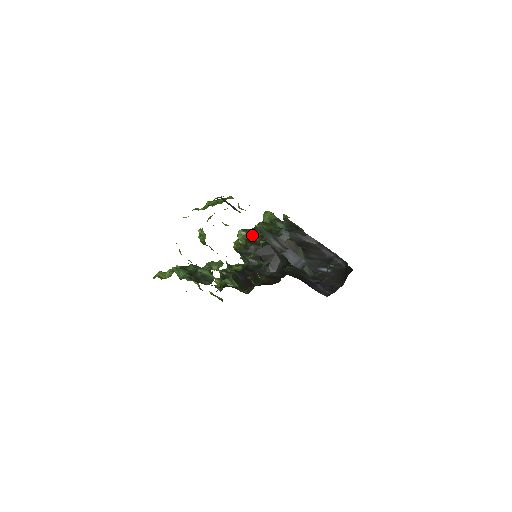
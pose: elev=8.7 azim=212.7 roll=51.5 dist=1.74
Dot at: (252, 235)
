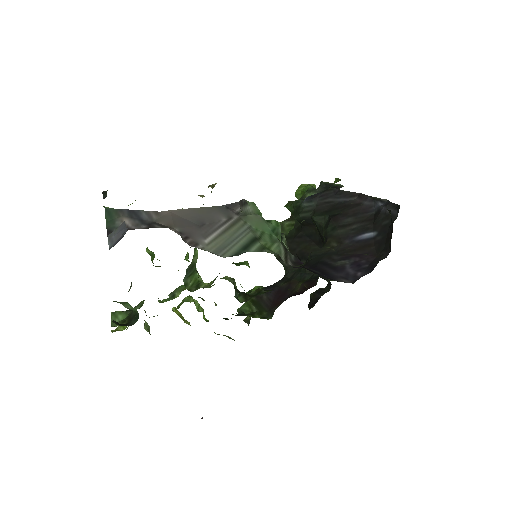
Dot at: (286, 228)
